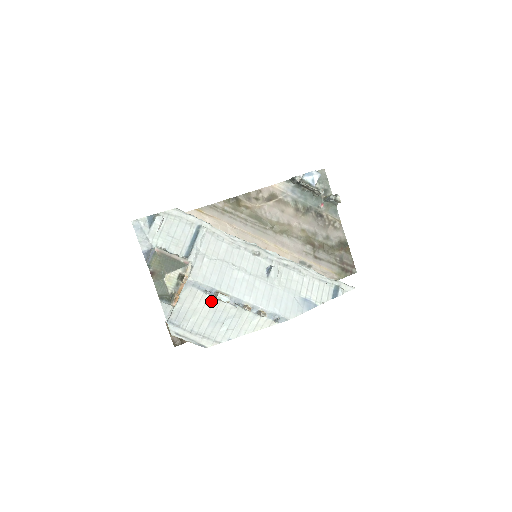
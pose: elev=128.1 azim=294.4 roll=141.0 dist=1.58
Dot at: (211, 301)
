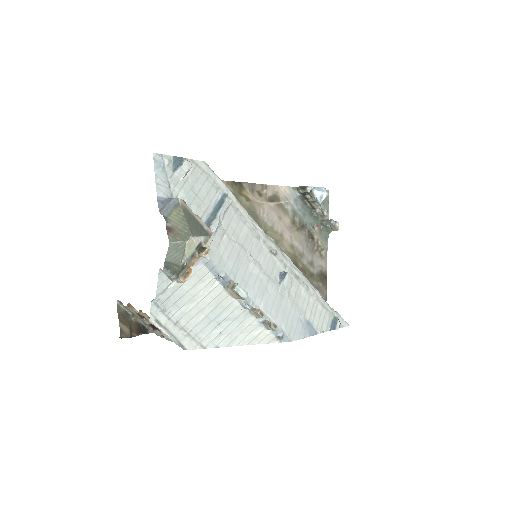
Dot at: (218, 291)
